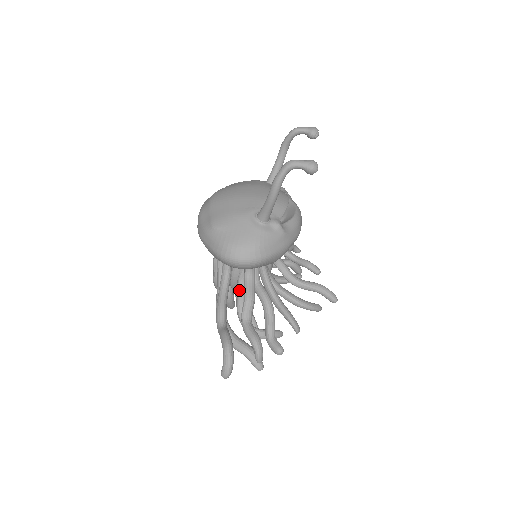
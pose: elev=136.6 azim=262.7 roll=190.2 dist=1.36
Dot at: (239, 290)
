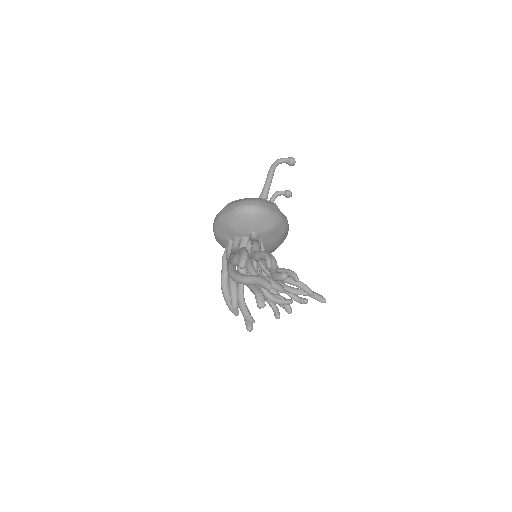
Dot at: occluded
